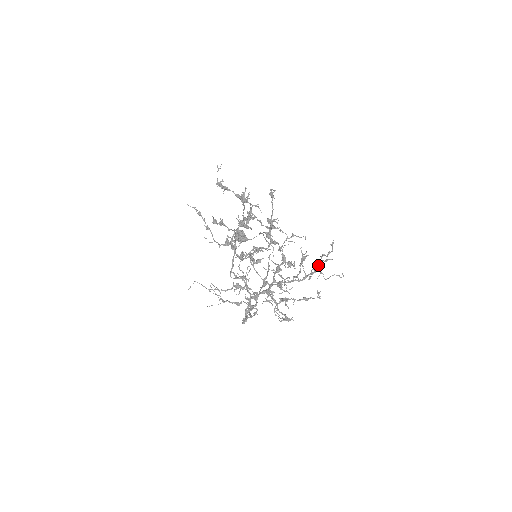
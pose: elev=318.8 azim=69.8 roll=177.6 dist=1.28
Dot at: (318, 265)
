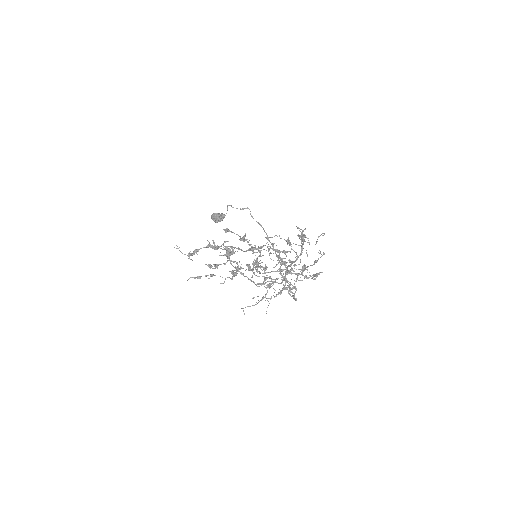
Dot at: (301, 237)
